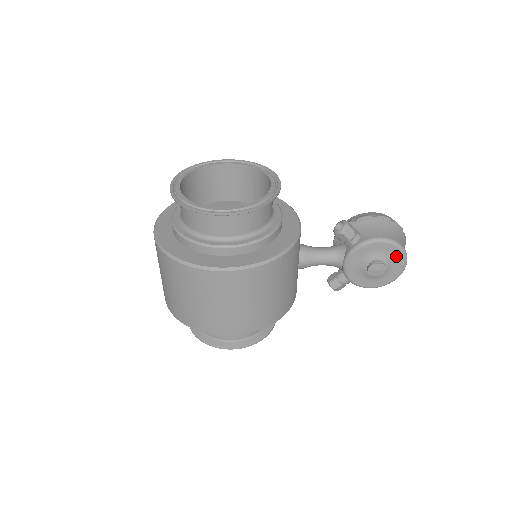
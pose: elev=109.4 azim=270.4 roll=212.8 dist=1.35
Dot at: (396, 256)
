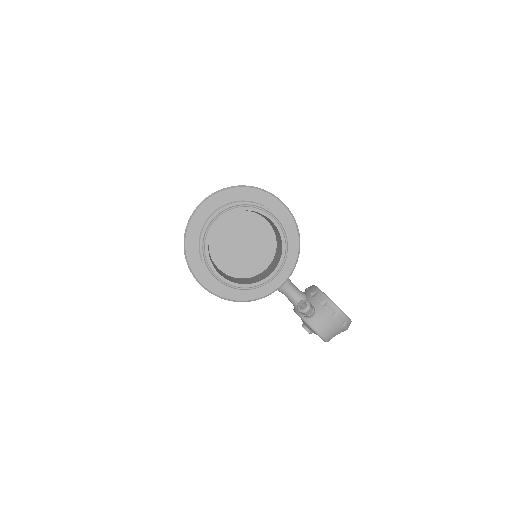
Dot at: occluded
